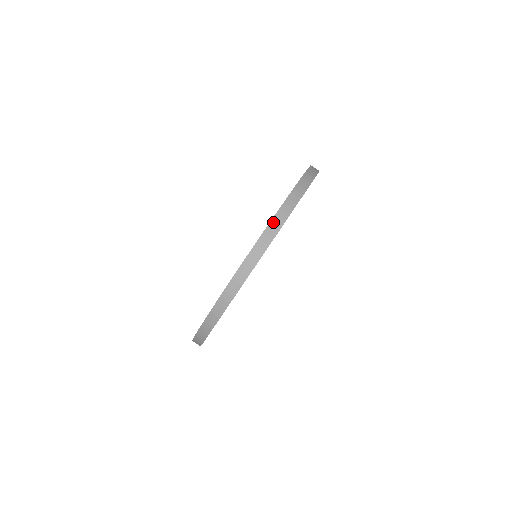
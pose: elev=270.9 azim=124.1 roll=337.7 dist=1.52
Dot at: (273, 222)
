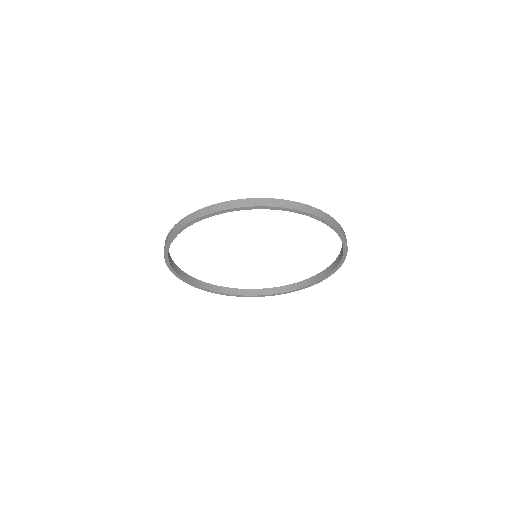
Dot at: (299, 204)
